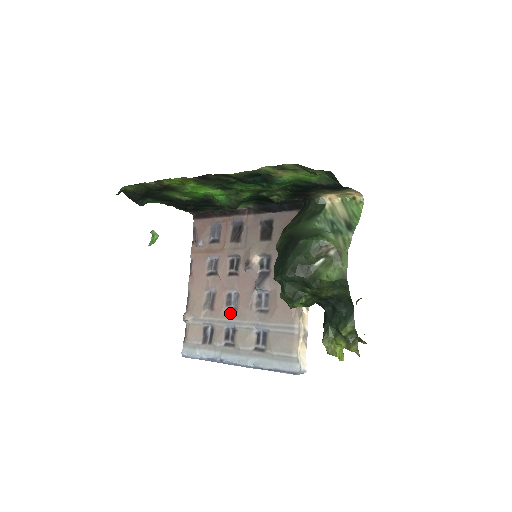
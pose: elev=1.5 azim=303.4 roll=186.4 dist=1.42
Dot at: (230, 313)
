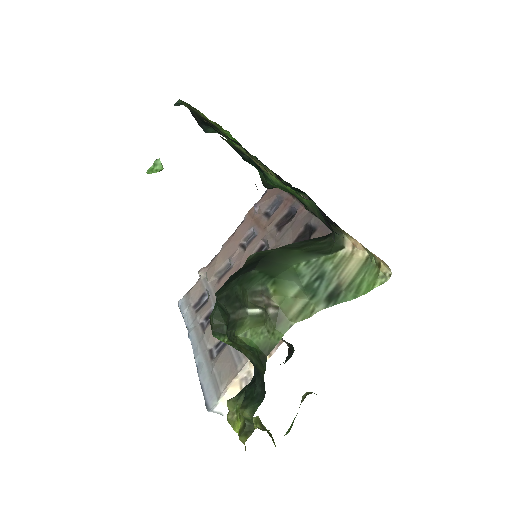
Dot at: occluded
